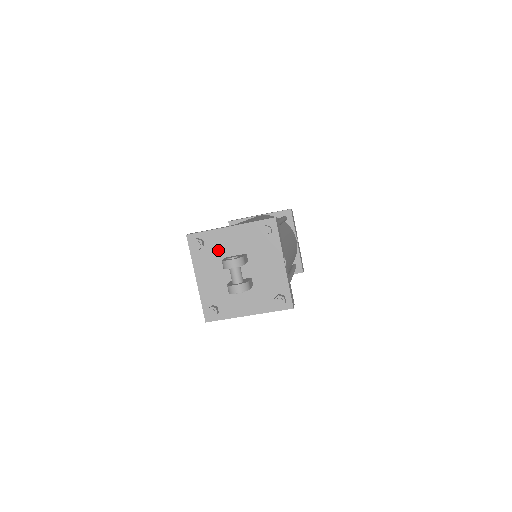
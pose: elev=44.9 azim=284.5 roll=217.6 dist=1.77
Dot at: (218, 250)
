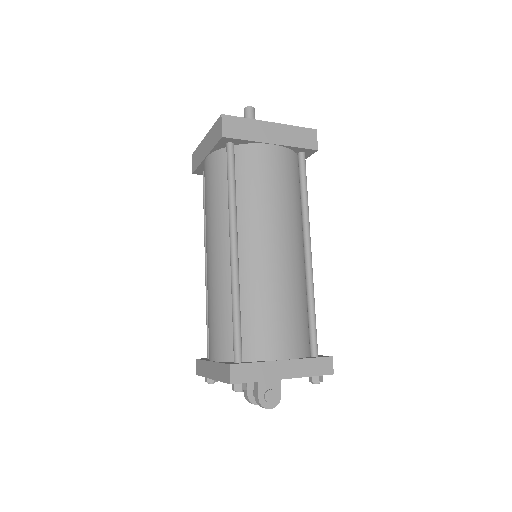
Dot at: occluded
